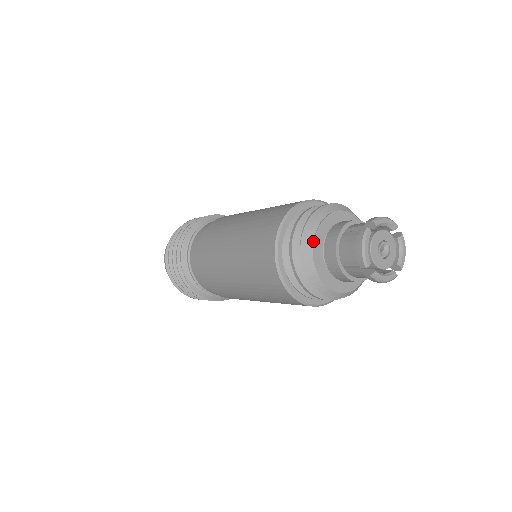
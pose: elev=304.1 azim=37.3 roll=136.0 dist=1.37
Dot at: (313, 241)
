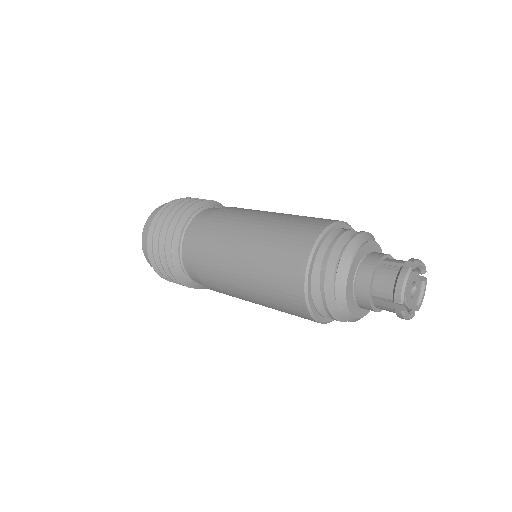
Dot at: (351, 264)
